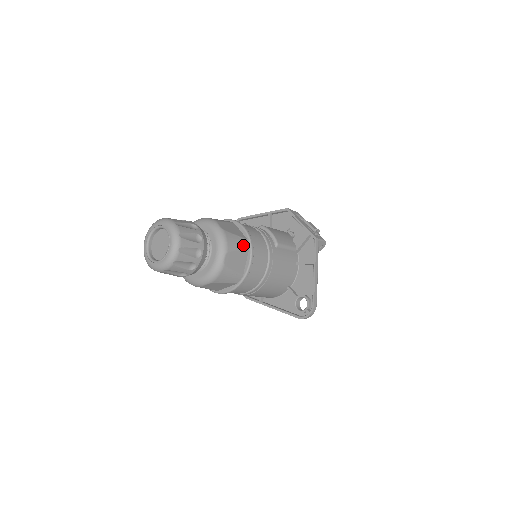
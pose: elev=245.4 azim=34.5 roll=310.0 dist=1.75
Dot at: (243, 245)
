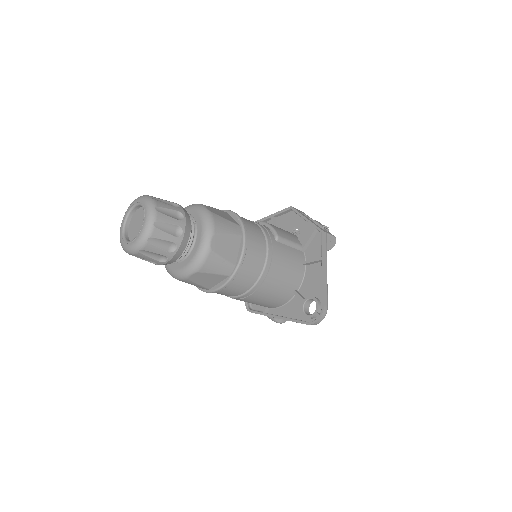
Dot at: (234, 230)
